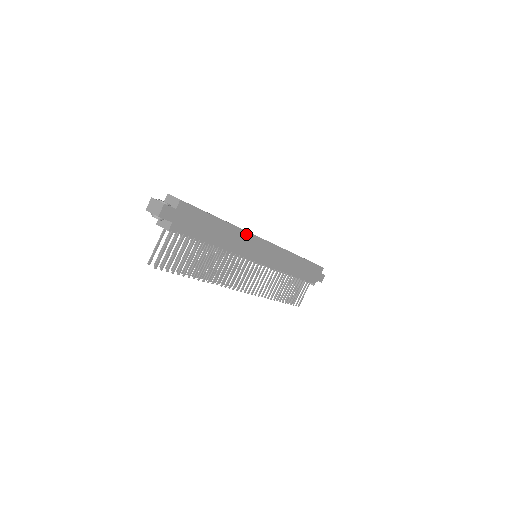
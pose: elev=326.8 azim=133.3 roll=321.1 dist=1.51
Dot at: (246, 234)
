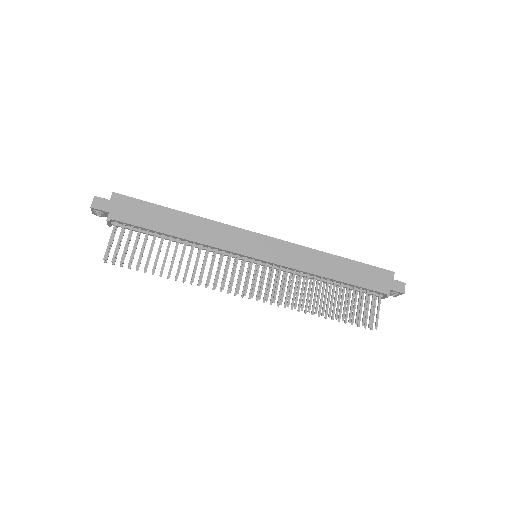
Dot at: (218, 225)
